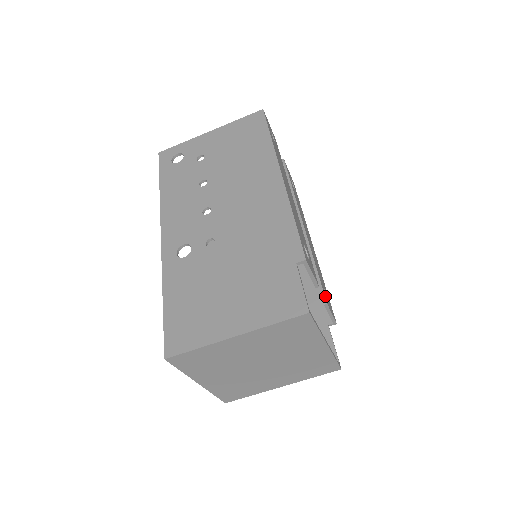
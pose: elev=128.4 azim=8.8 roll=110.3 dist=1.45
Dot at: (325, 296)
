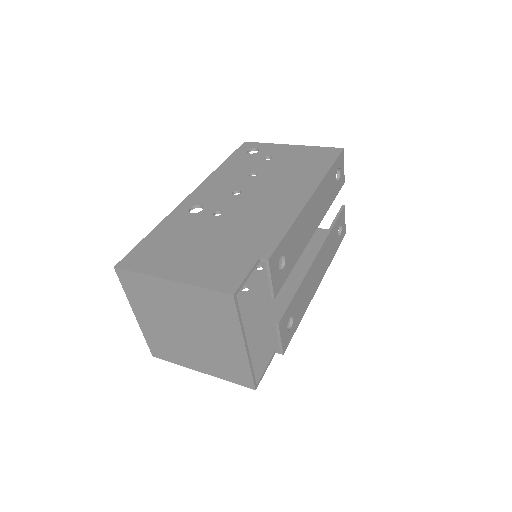
Dot at: (284, 319)
